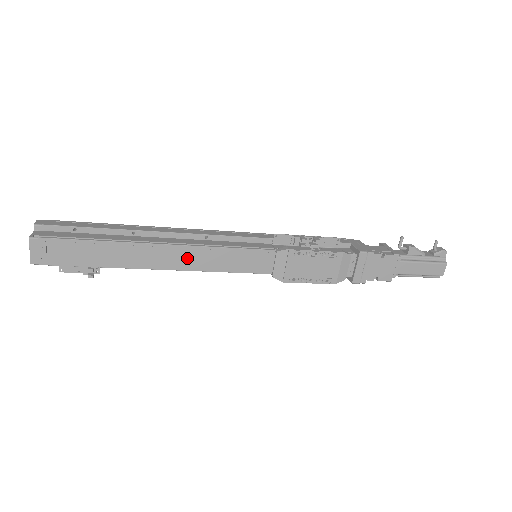
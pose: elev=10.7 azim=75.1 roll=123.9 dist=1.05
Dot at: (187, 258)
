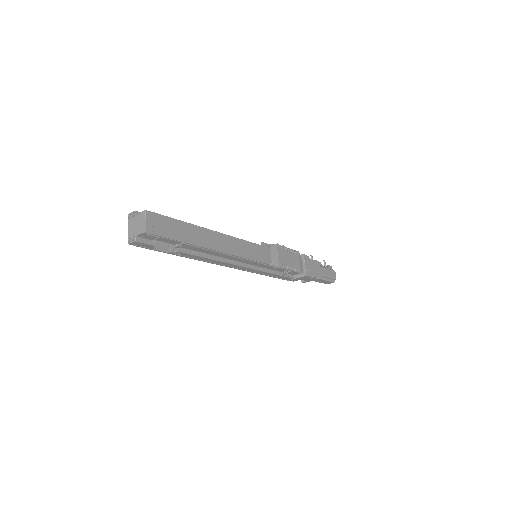
Dot at: (230, 245)
